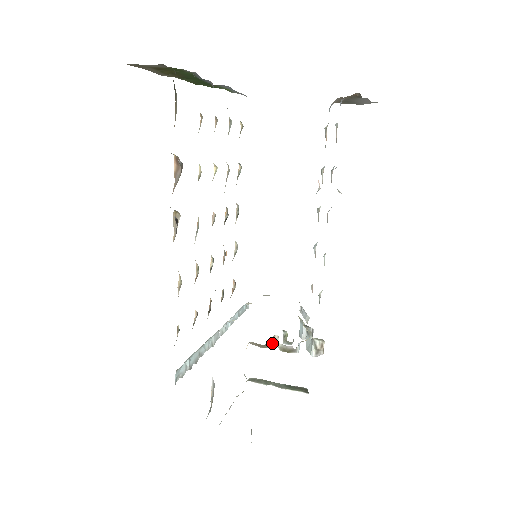
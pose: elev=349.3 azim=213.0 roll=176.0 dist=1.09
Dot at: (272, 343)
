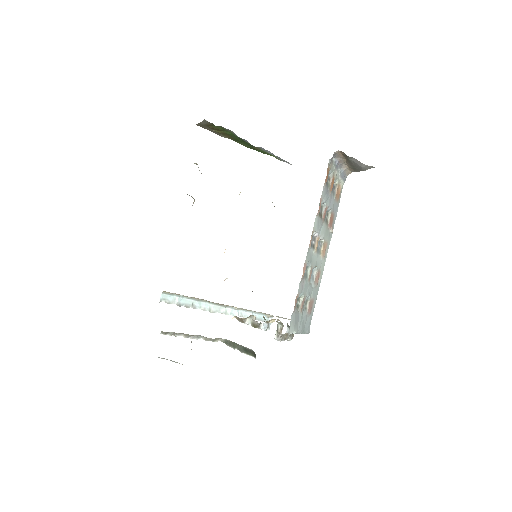
Dot at: occluded
